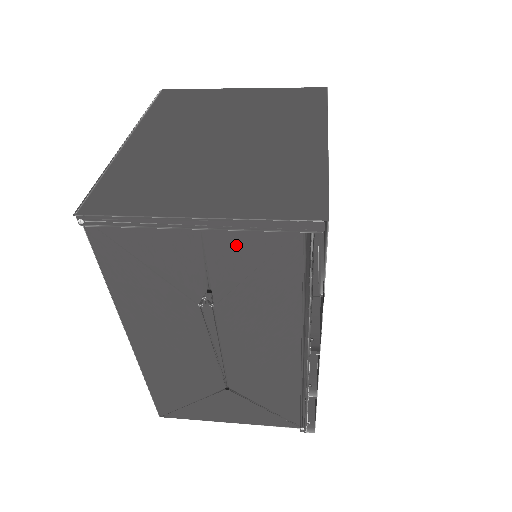
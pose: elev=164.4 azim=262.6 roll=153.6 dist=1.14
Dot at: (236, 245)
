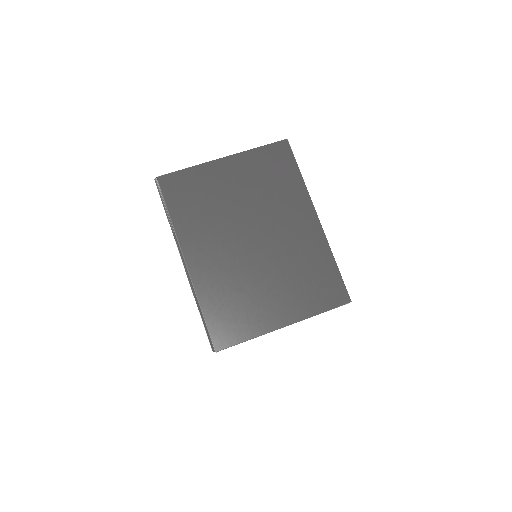
Dot at: occluded
